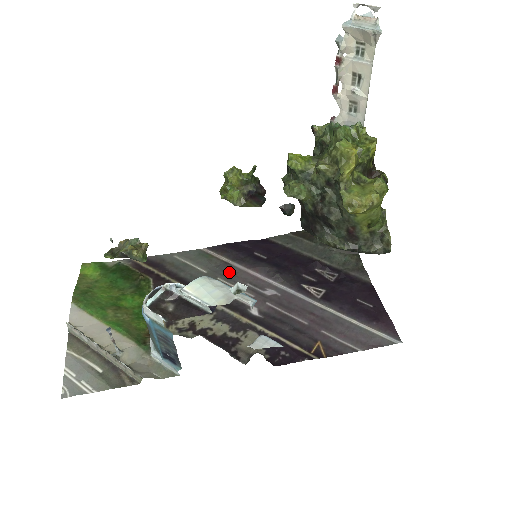
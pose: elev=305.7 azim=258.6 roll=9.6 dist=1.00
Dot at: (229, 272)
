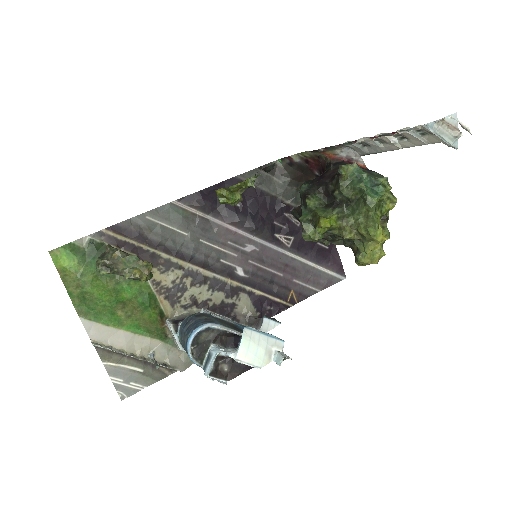
Dot at: (208, 230)
